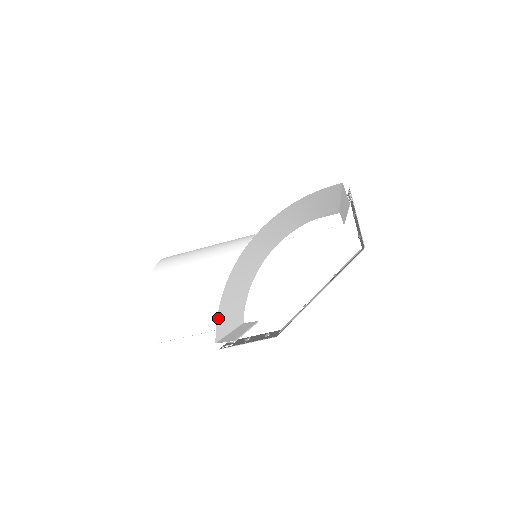
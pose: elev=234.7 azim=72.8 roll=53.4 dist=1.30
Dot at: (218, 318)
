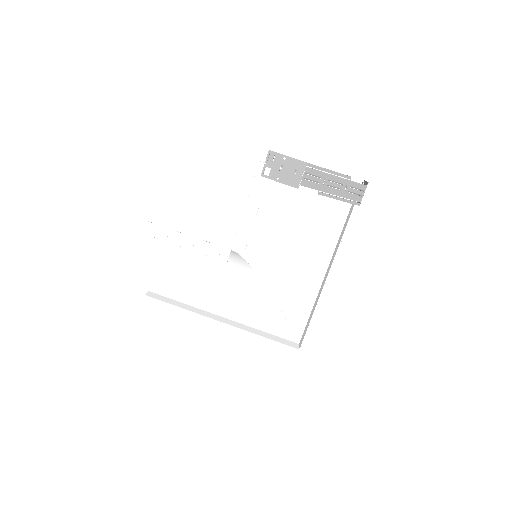
Dot at: occluded
